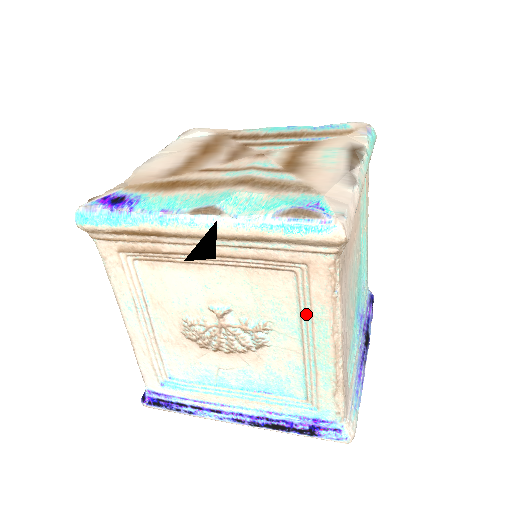
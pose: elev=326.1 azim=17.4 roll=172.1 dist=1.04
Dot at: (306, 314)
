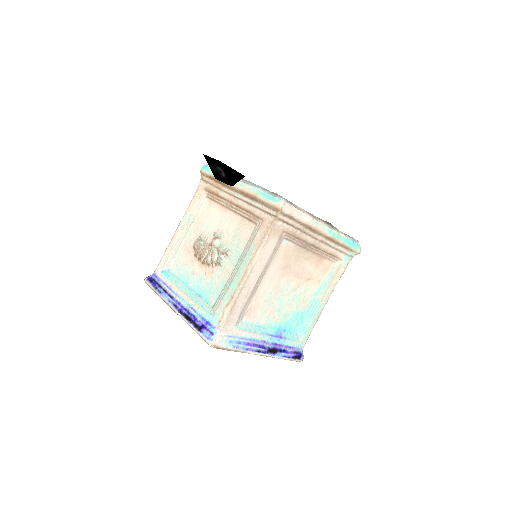
Dot at: (247, 249)
